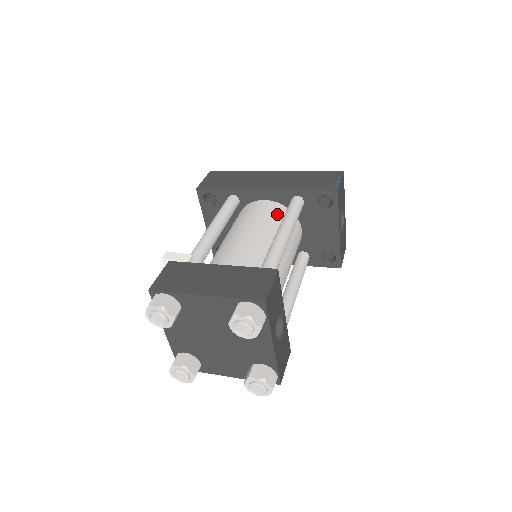
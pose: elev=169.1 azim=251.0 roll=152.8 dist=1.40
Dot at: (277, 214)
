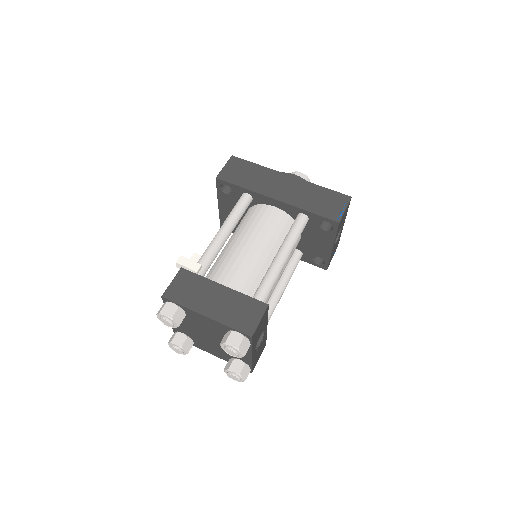
Dot at: (282, 226)
